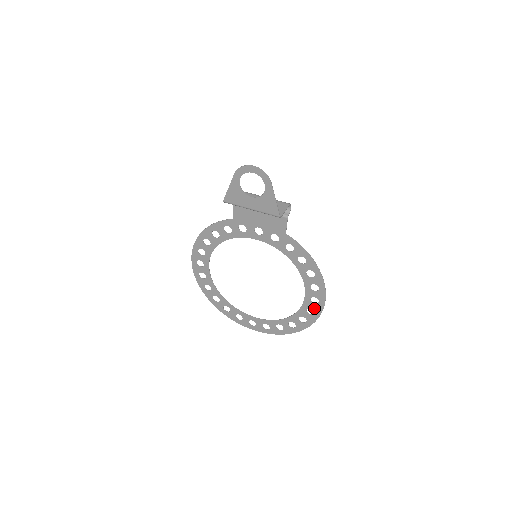
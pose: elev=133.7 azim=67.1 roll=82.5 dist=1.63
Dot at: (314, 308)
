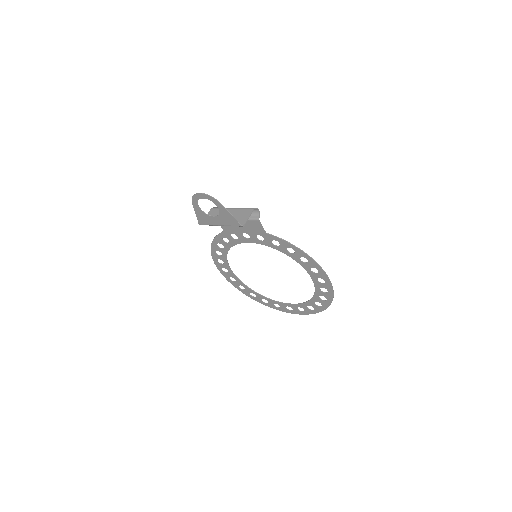
Dot at: (325, 287)
